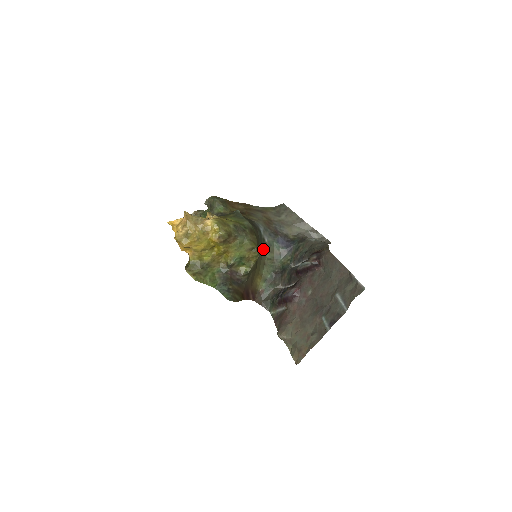
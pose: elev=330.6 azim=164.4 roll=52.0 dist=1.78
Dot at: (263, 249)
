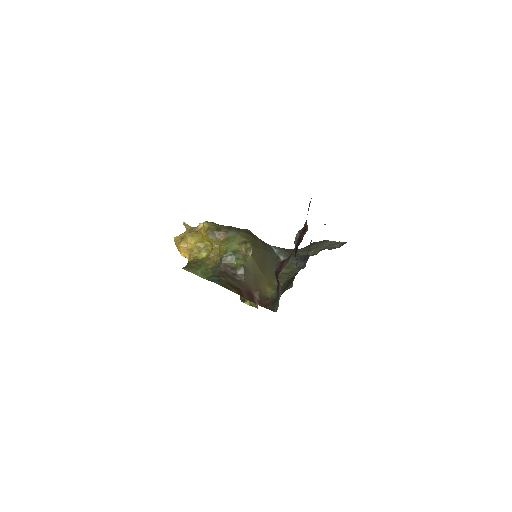
Dot at: occluded
